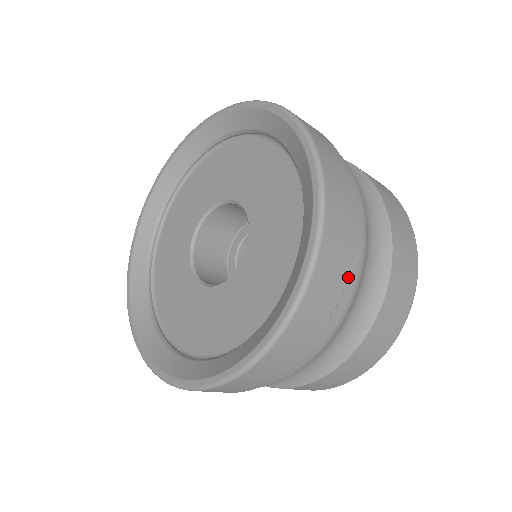
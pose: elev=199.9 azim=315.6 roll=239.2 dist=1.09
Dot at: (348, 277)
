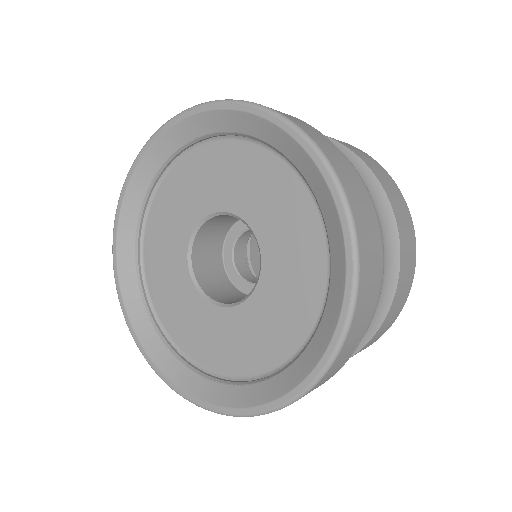
Dot at: occluded
